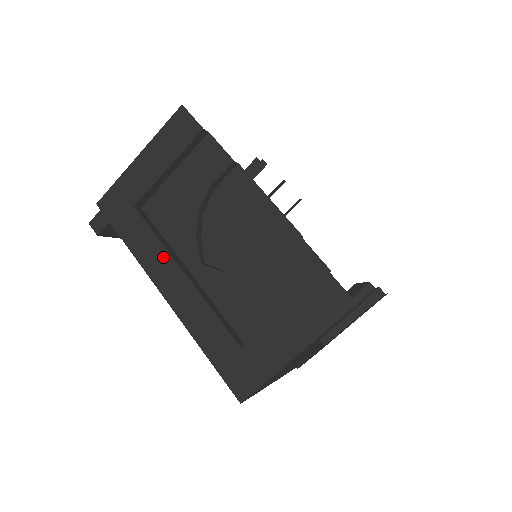
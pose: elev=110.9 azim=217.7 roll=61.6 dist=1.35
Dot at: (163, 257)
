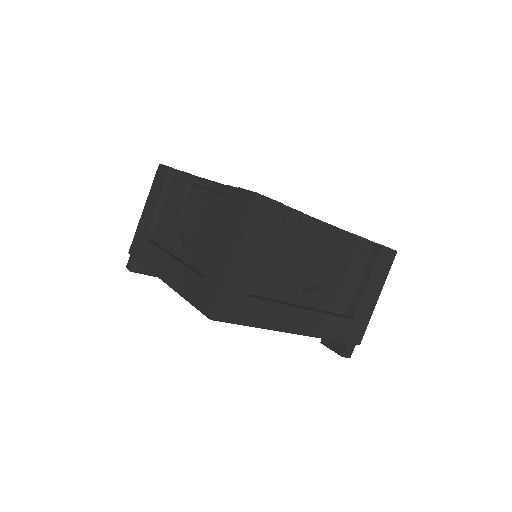
Dot at: (160, 255)
